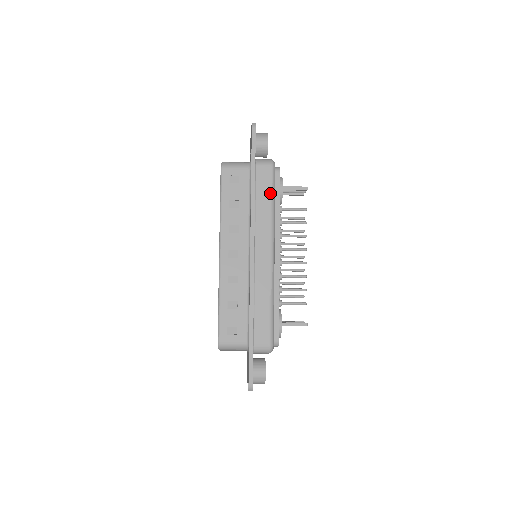
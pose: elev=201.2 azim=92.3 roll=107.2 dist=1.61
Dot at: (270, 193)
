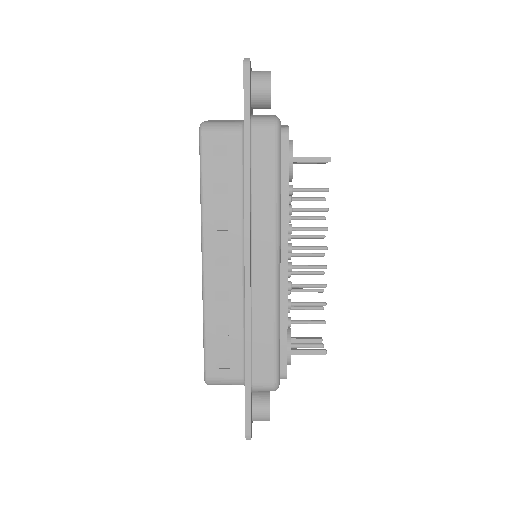
Dot at: (273, 171)
